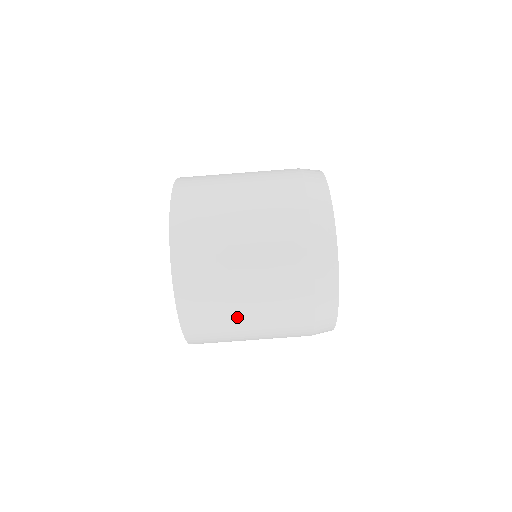
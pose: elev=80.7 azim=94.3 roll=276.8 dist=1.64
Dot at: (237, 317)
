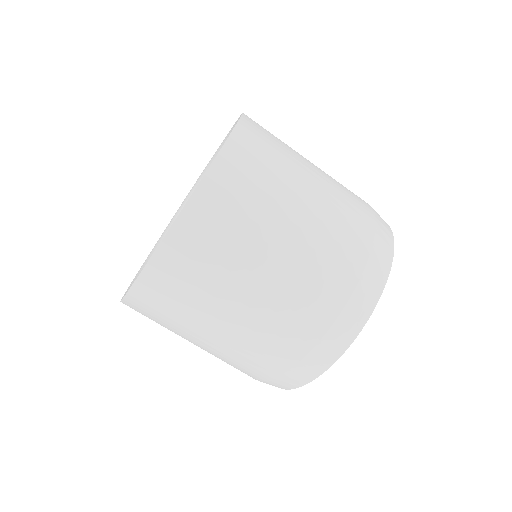
Dot at: (216, 307)
